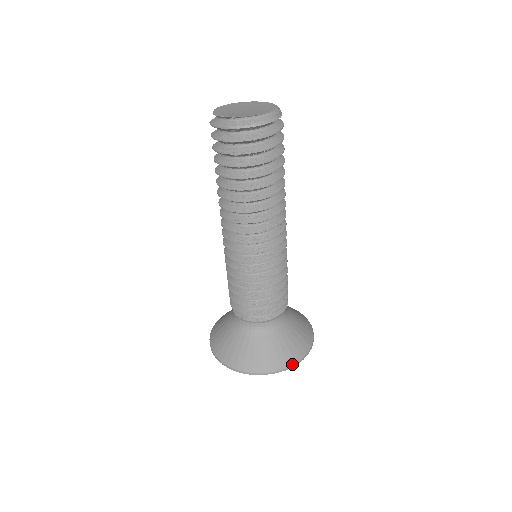
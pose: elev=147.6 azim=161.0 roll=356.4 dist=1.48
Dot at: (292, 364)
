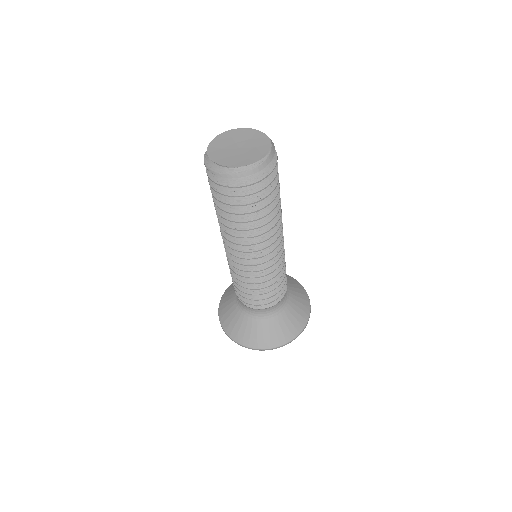
Dot at: (252, 347)
